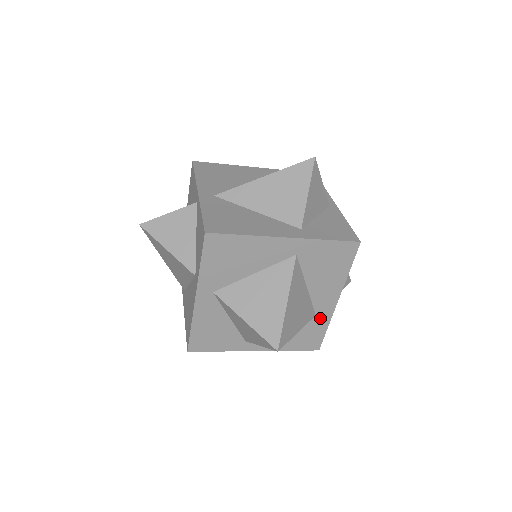
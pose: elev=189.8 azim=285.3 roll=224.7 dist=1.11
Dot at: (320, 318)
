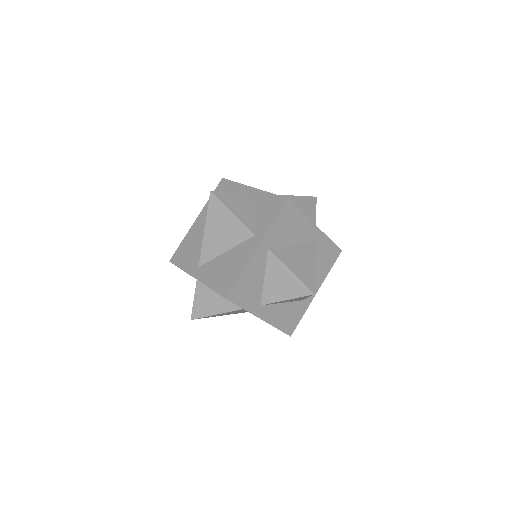
Dot at: (303, 304)
